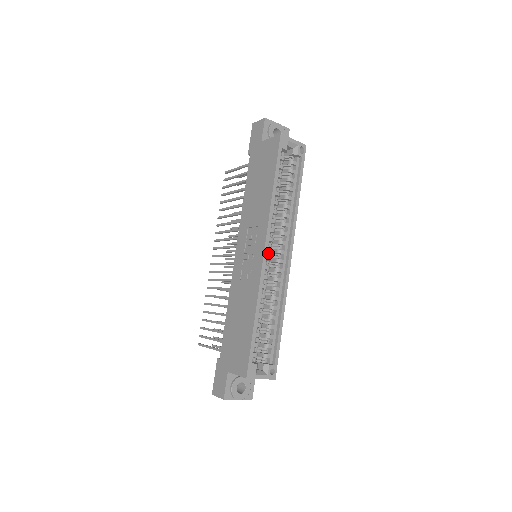
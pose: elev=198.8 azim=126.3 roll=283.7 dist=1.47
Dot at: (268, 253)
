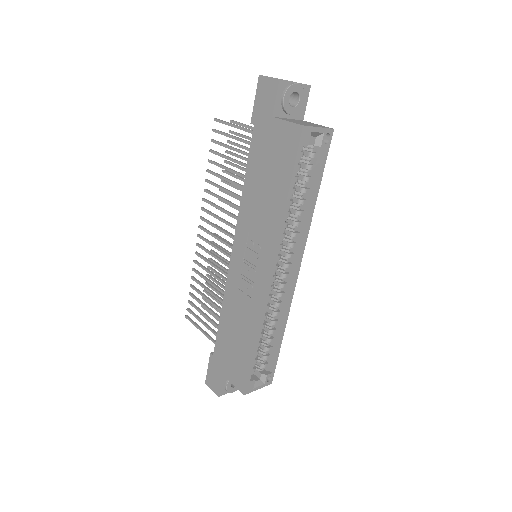
Dot at: occluded
